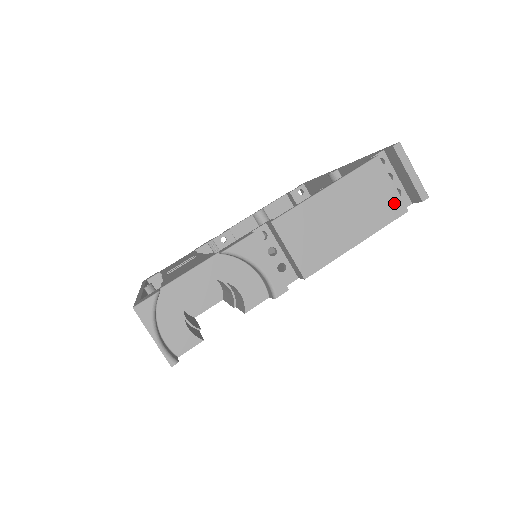
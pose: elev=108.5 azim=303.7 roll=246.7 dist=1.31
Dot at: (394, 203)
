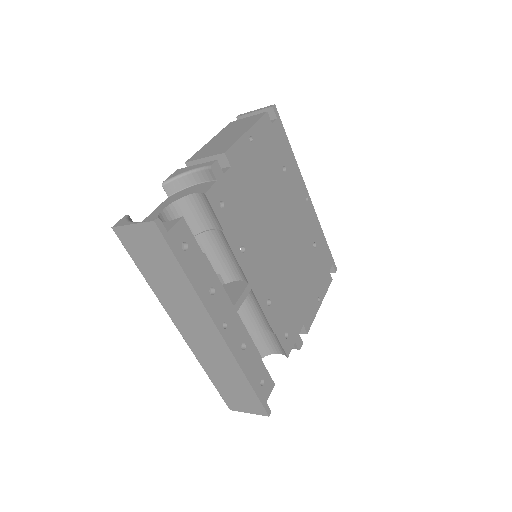
Dot at: (255, 117)
